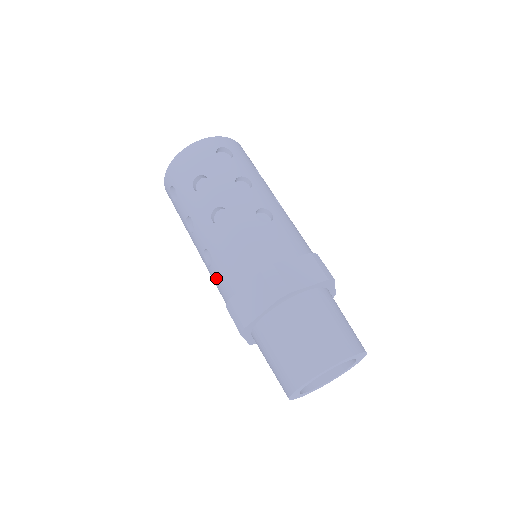
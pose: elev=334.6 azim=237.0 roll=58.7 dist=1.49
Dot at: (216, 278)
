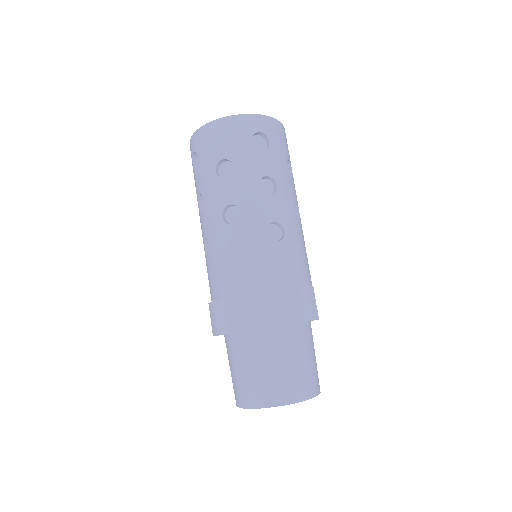
Dot at: (209, 270)
